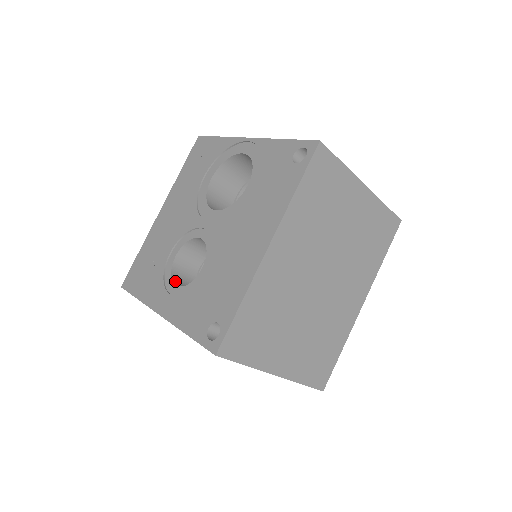
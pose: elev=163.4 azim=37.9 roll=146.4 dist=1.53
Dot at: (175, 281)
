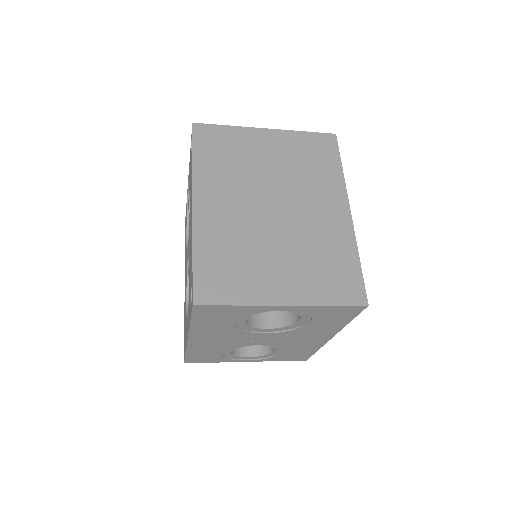
Dot at: occluded
